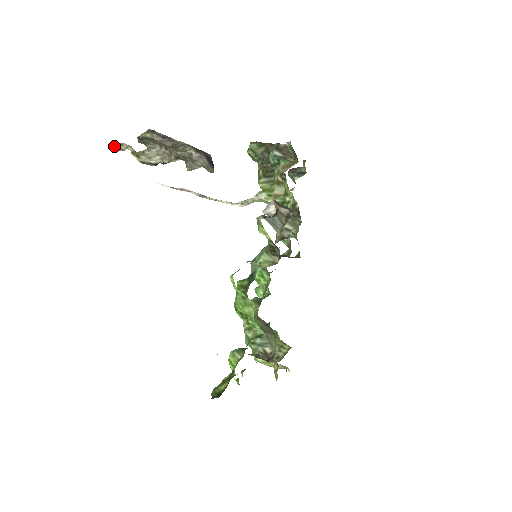
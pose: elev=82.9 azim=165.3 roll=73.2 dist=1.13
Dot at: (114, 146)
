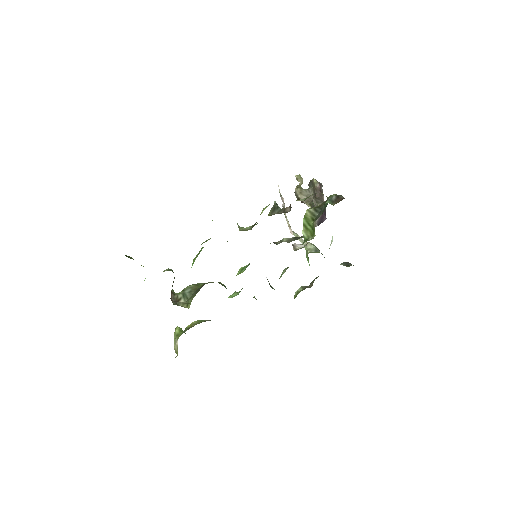
Dot at: (297, 175)
